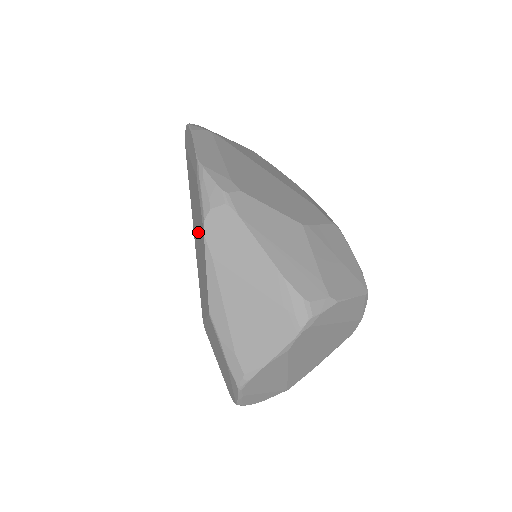
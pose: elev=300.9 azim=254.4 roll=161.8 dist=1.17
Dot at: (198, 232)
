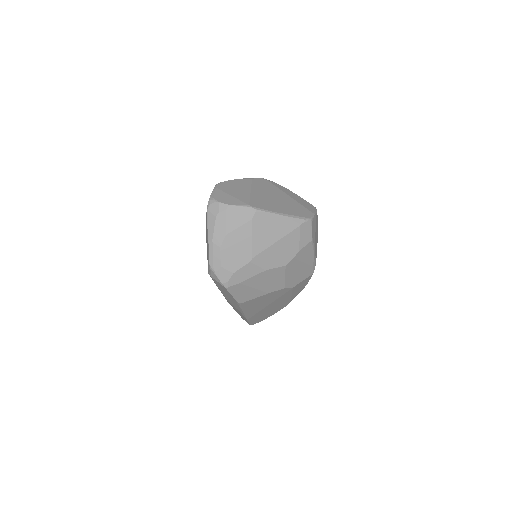
Dot at: occluded
